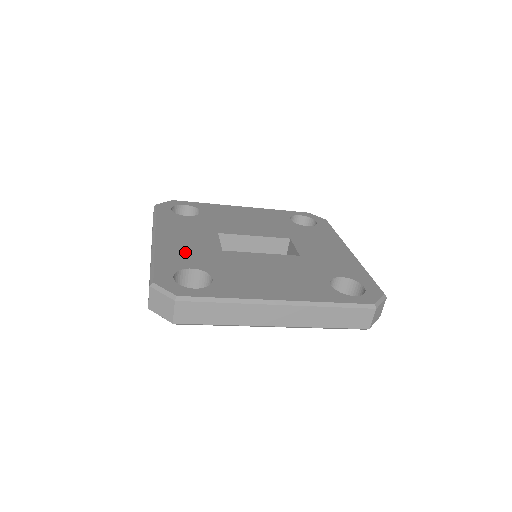
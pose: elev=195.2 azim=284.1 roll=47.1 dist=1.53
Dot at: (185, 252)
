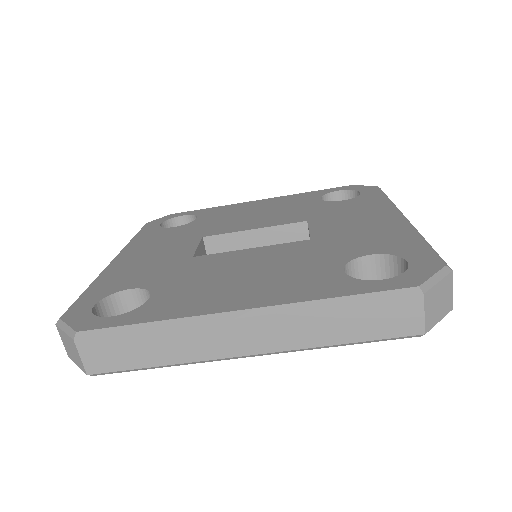
Dot at: (138, 269)
